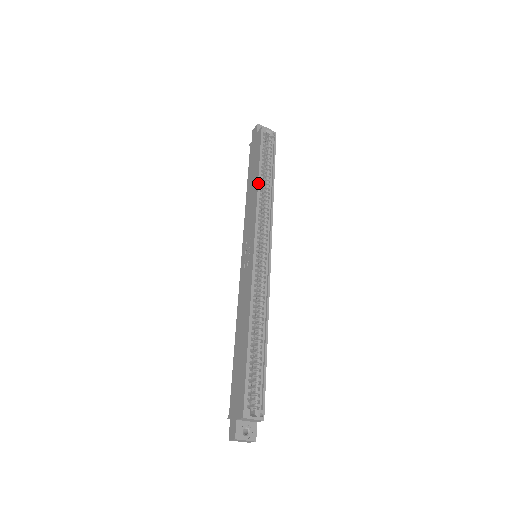
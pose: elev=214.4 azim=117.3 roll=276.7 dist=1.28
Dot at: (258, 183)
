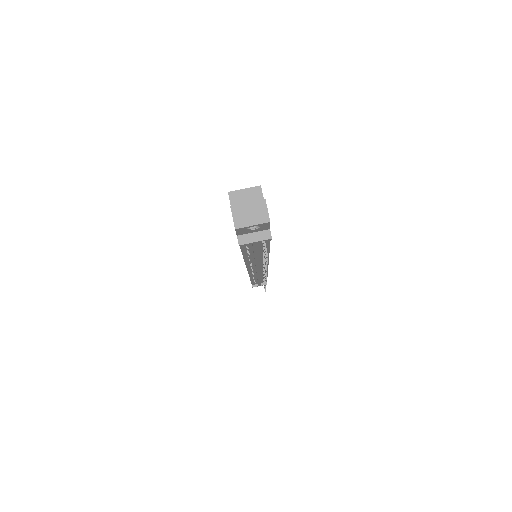
Dot at: occluded
